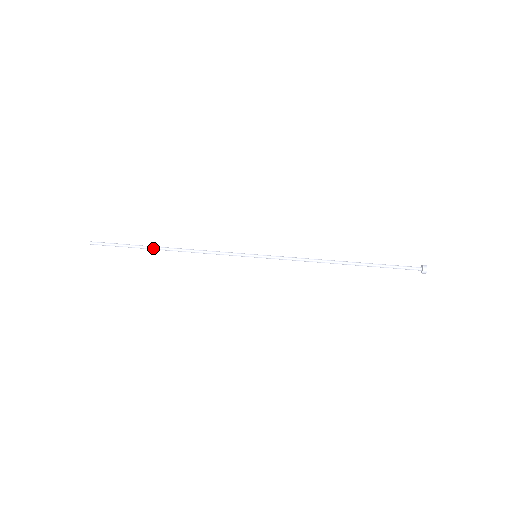
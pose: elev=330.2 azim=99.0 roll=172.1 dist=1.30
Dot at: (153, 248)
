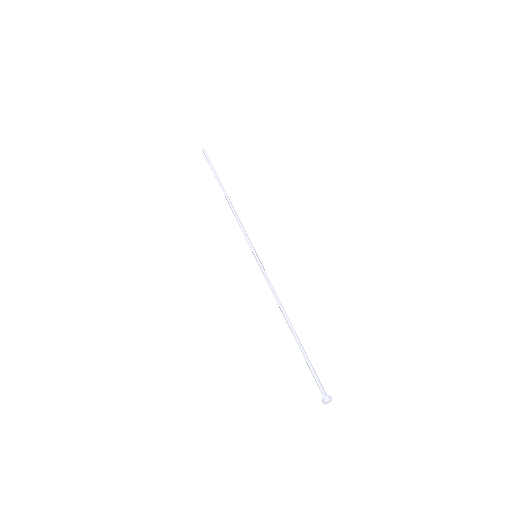
Dot at: (221, 186)
